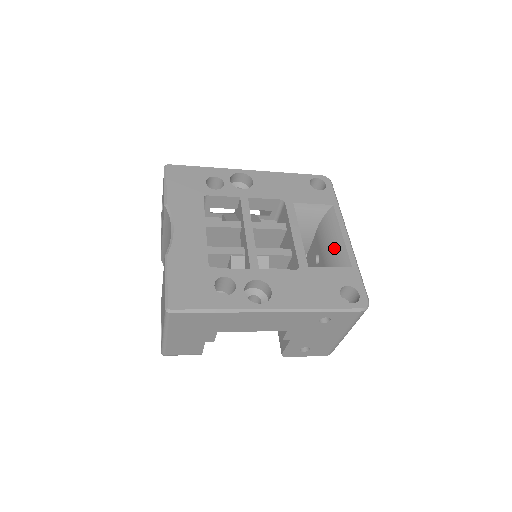
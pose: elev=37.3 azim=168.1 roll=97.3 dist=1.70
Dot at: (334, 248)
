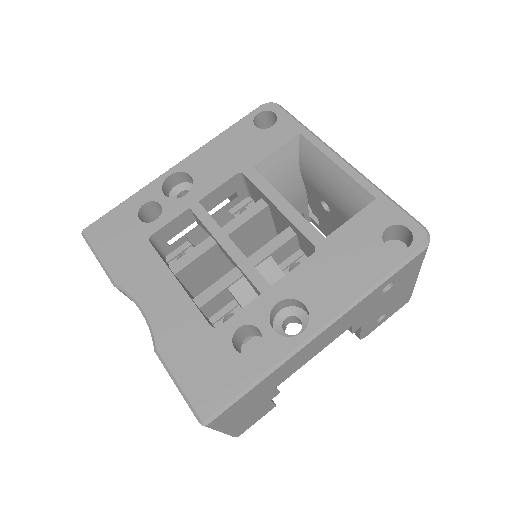
Dot at: (337, 186)
